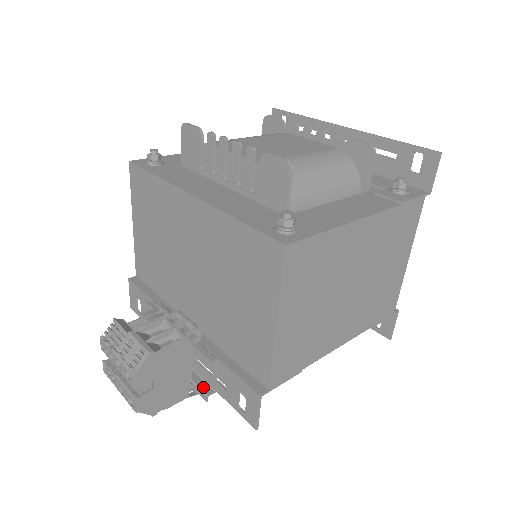
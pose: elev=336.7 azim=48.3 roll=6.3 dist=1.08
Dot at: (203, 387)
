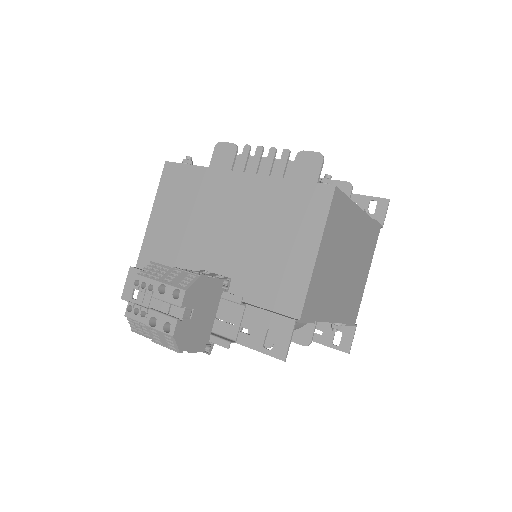
Dot at: (223, 338)
